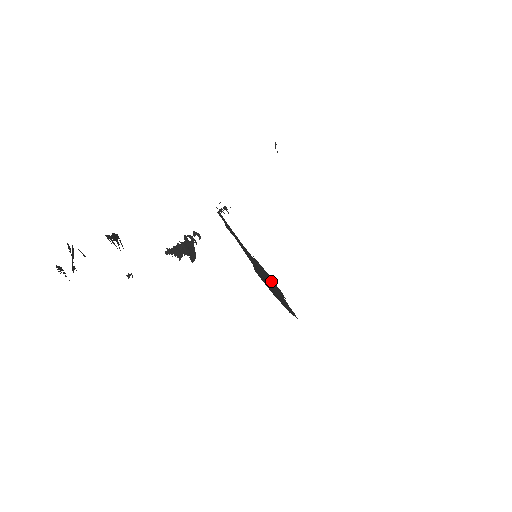
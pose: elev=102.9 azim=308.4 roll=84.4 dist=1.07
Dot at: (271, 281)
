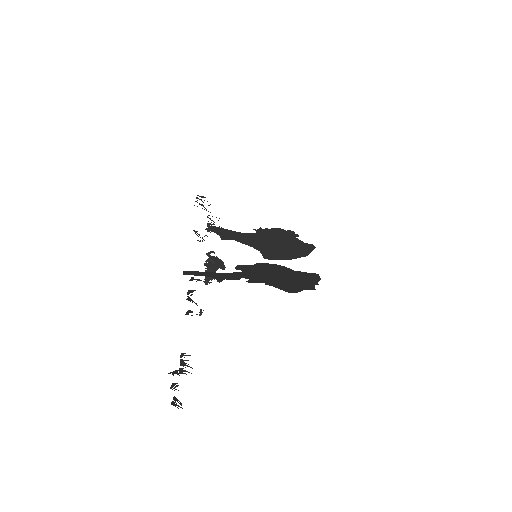
Dot at: (279, 236)
